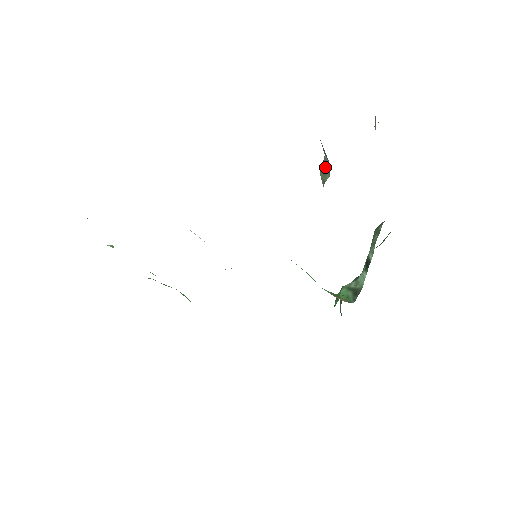
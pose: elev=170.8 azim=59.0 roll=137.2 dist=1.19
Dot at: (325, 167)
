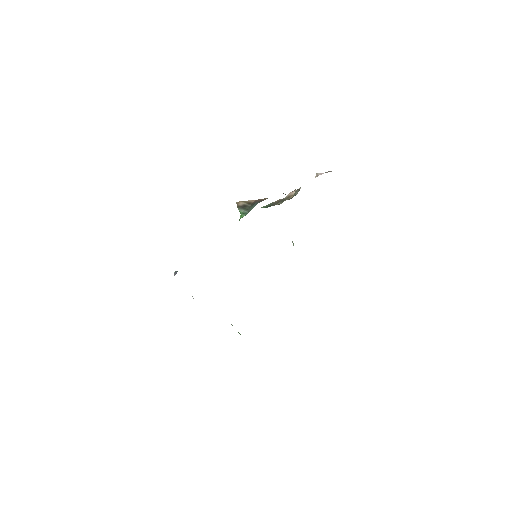
Dot at: occluded
